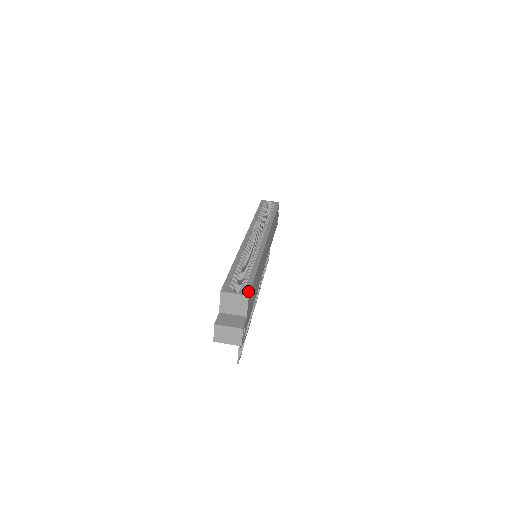
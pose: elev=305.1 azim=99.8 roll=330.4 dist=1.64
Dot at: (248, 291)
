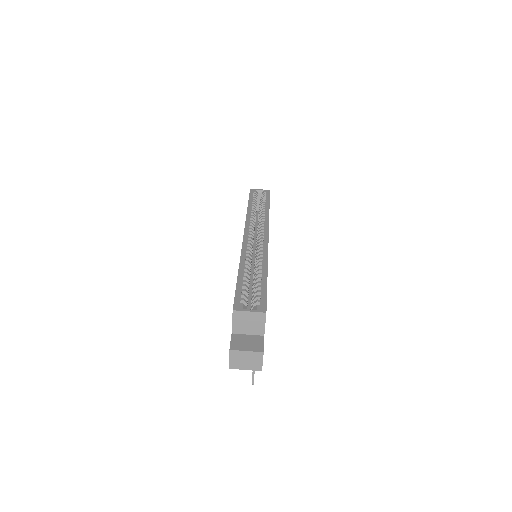
Dot at: (264, 307)
